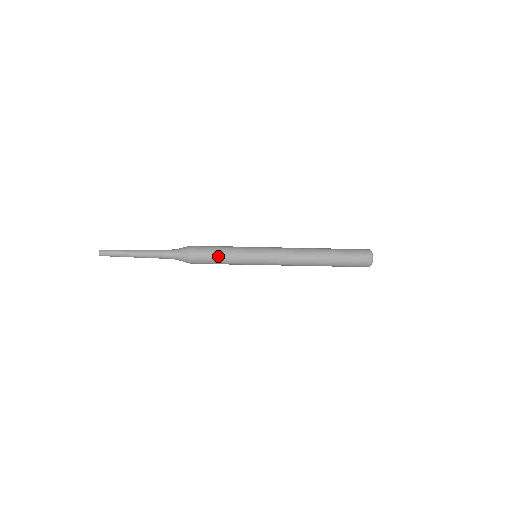
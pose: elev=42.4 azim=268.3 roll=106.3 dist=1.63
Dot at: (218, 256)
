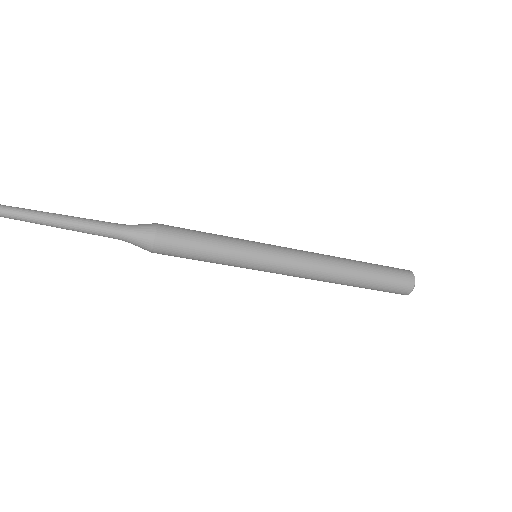
Dot at: (199, 256)
